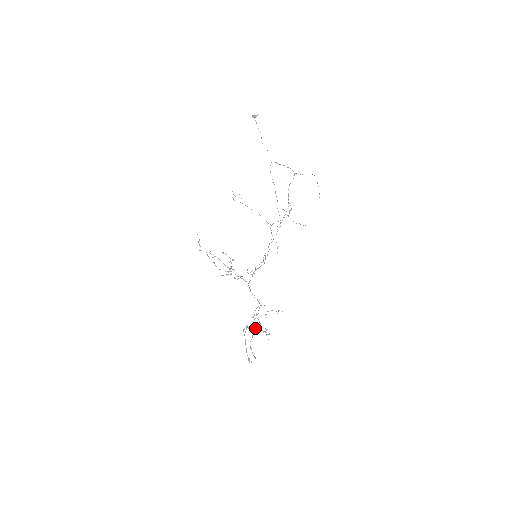
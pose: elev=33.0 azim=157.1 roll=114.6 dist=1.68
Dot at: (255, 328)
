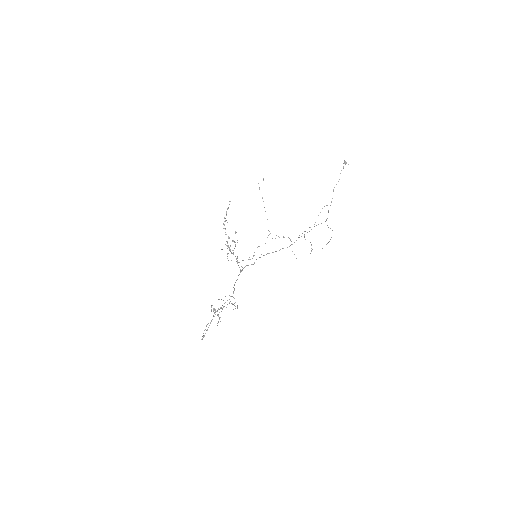
Dot at: occluded
